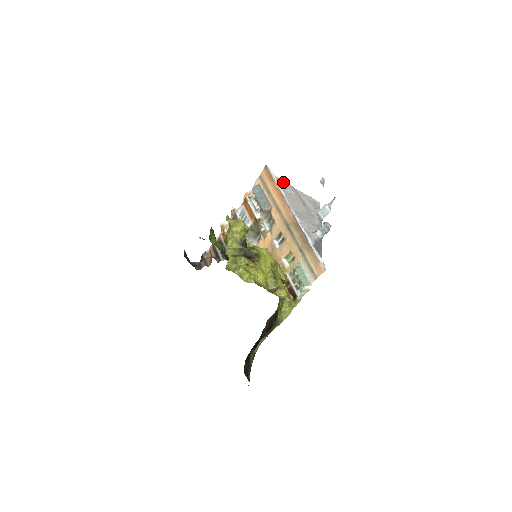
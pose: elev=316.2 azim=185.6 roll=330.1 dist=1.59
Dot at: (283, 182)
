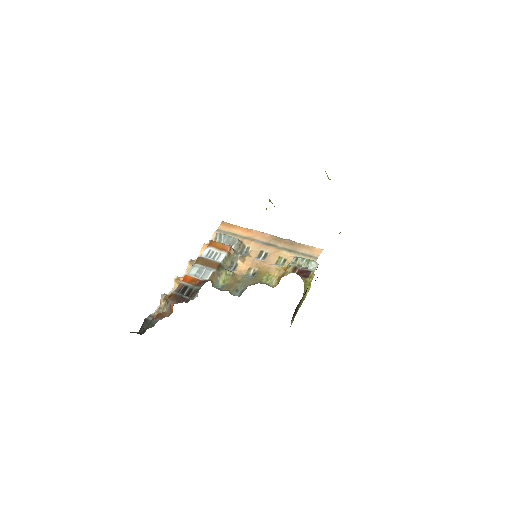
Dot at: occluded
